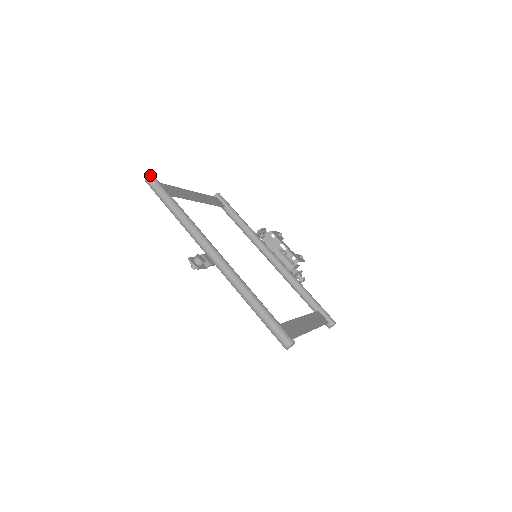
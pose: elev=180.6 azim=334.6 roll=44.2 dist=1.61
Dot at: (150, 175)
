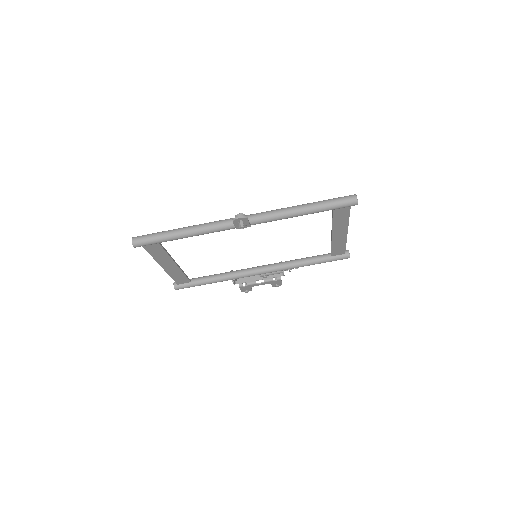
Dot at: (133, 237)
